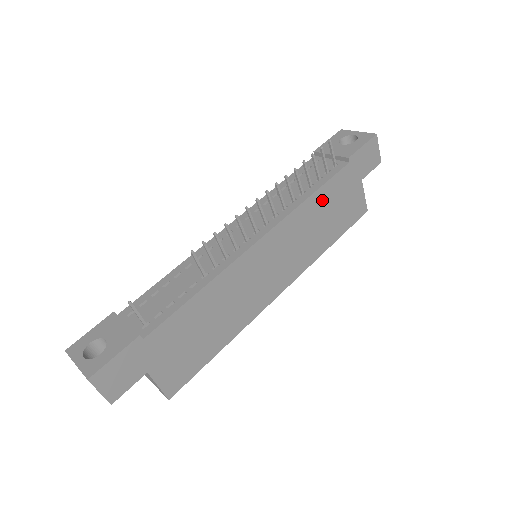
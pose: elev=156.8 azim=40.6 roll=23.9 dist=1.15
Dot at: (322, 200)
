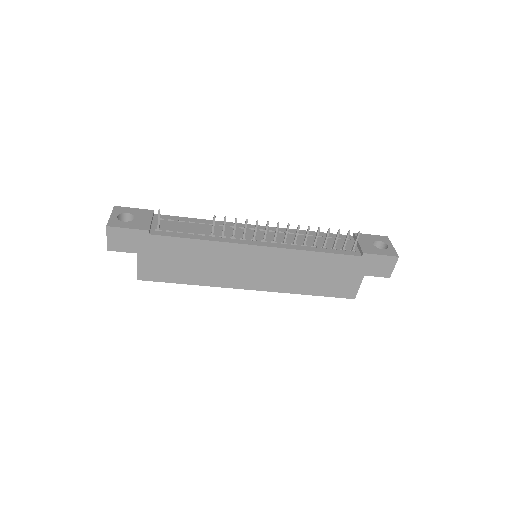
Dot at: (322, 261)
